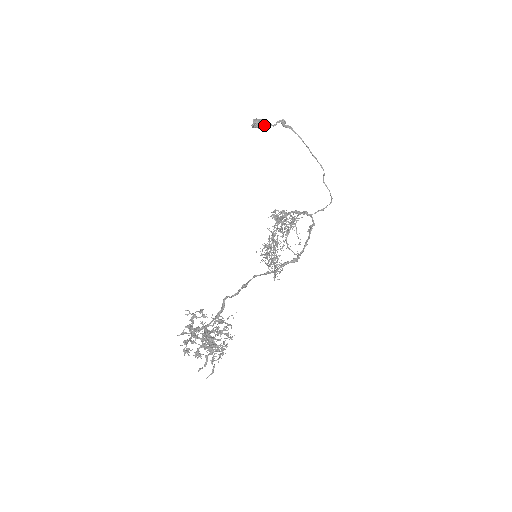
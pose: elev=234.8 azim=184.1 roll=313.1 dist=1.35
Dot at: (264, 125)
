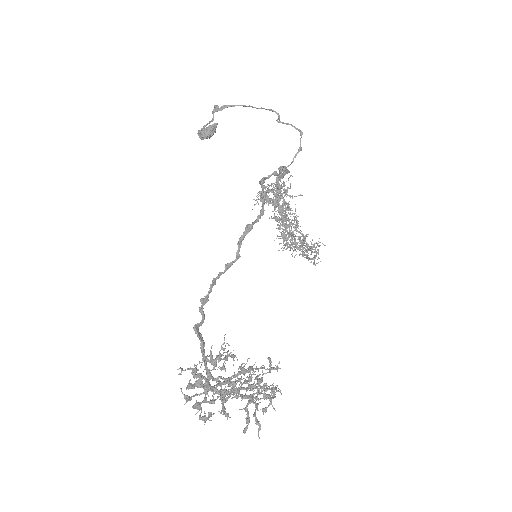
Dot at: (214, 128)
